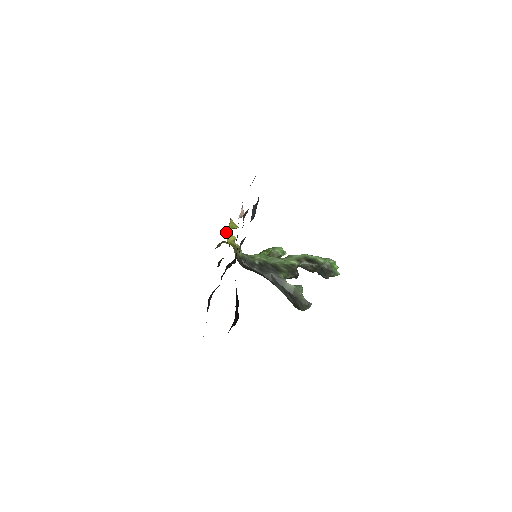
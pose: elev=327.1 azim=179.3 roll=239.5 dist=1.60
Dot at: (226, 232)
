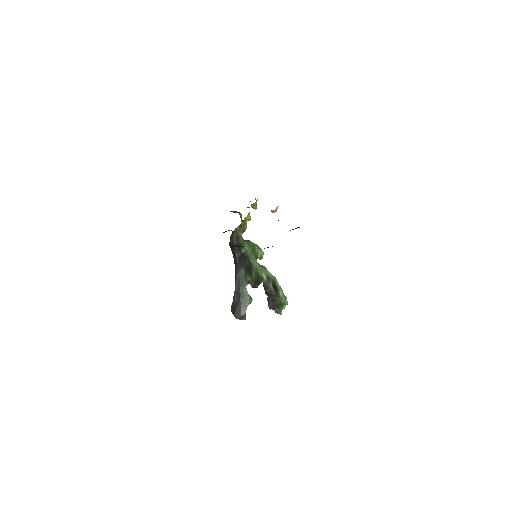
Dot at: (248, 207)
